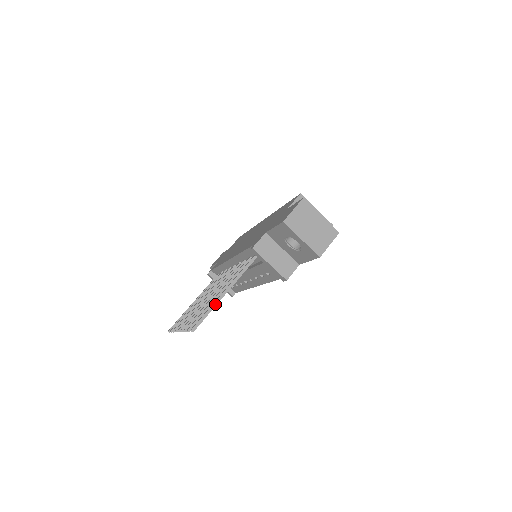
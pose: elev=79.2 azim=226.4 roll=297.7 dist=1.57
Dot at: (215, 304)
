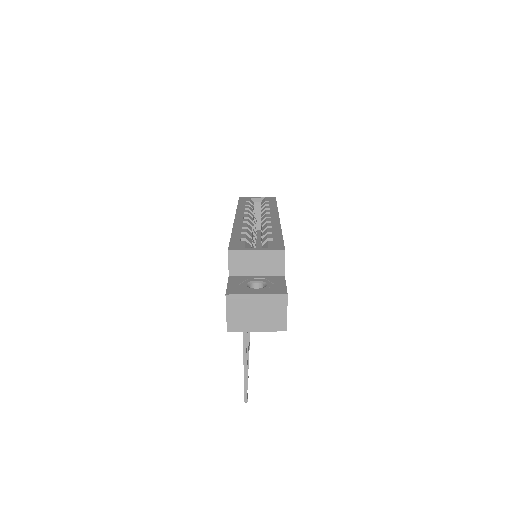
Dot at: (245, 374)
